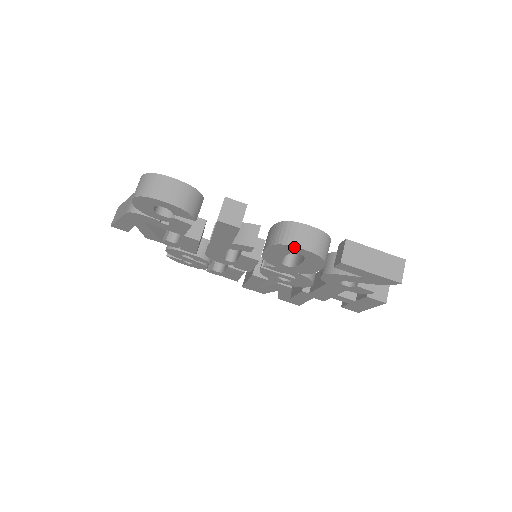
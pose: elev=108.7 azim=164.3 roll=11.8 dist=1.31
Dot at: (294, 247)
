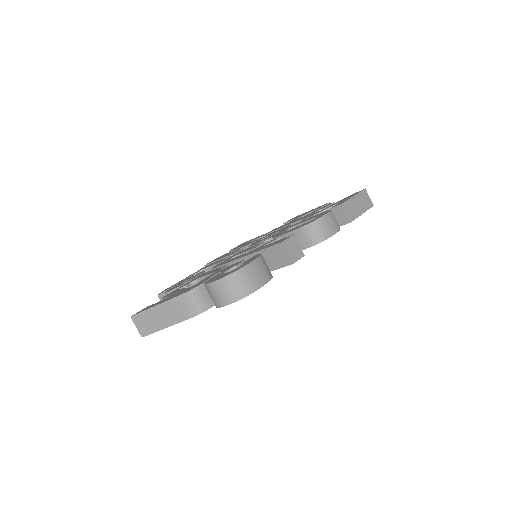
Dot at: occluded
